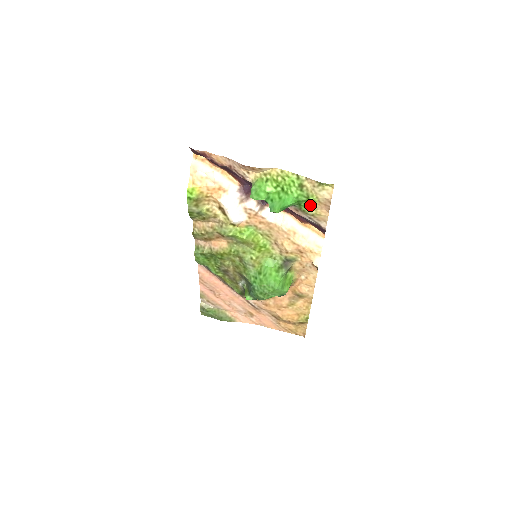
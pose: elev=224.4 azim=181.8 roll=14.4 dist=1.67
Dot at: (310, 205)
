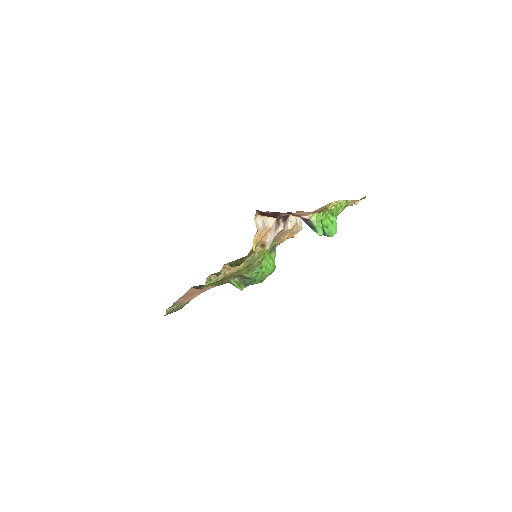
Dot at: occluded
